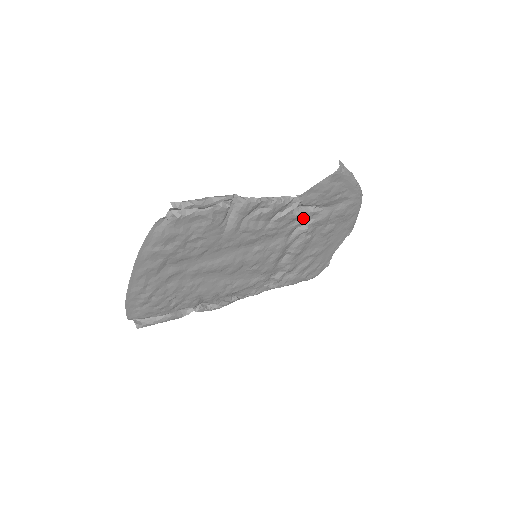
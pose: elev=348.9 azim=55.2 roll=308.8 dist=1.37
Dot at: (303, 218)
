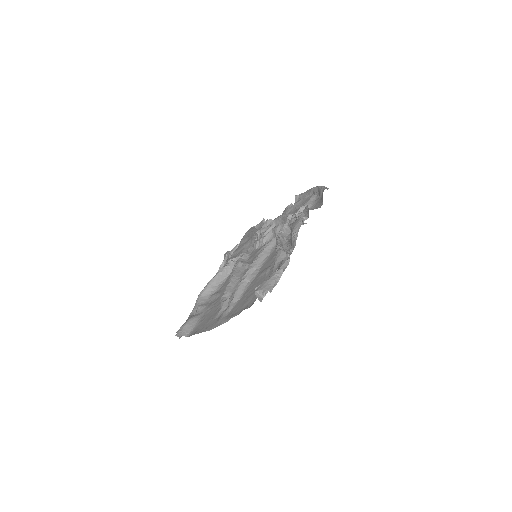
Dot at: occluded
